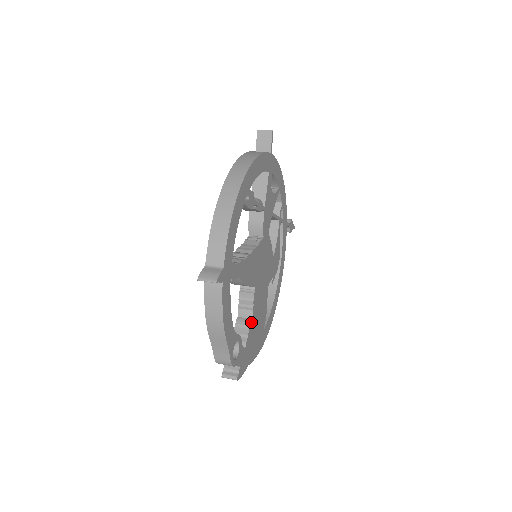
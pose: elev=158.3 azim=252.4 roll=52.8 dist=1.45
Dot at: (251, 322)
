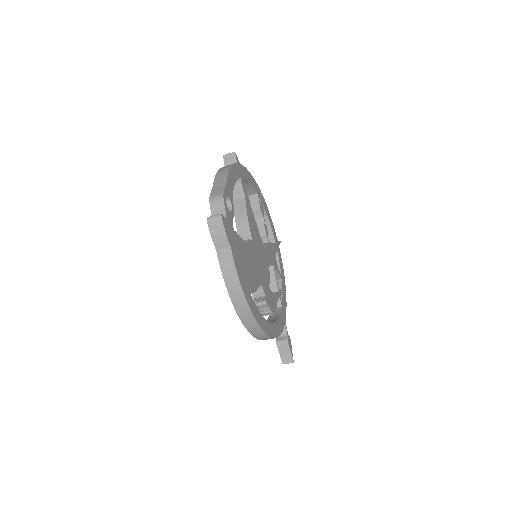
Dot at: (243, 241)
